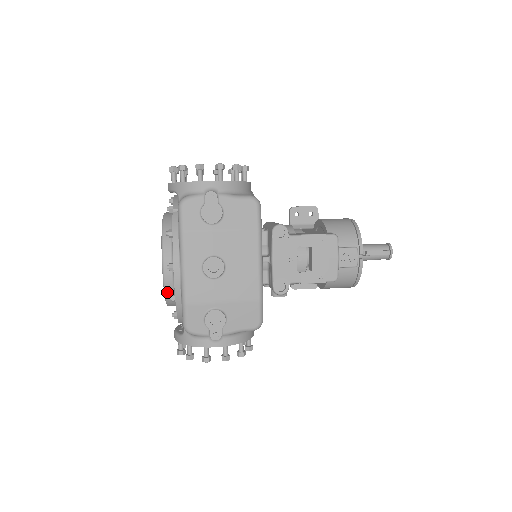
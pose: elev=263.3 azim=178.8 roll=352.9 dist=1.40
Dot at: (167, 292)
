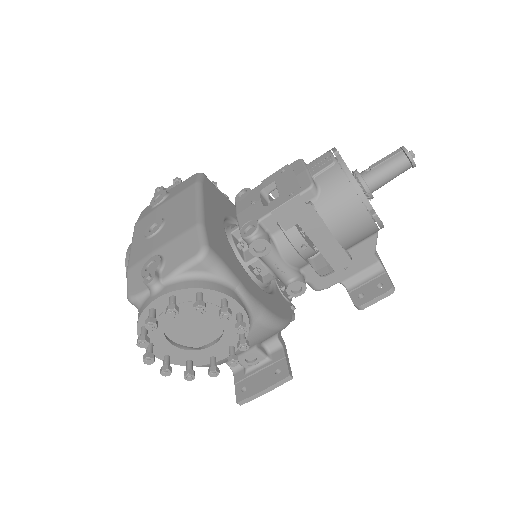
Dot at: occluded
